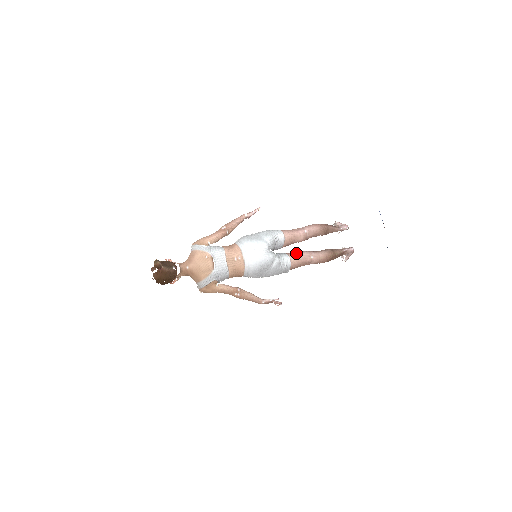
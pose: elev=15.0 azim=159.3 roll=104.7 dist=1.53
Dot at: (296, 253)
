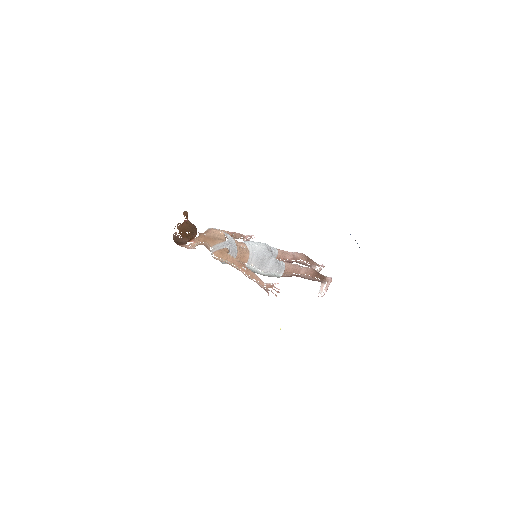
Dot at: occluded
